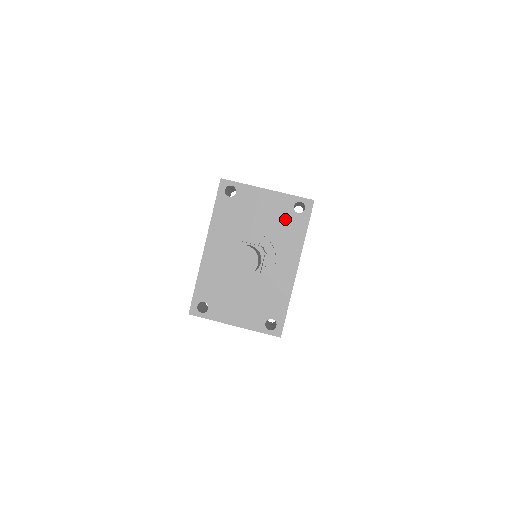
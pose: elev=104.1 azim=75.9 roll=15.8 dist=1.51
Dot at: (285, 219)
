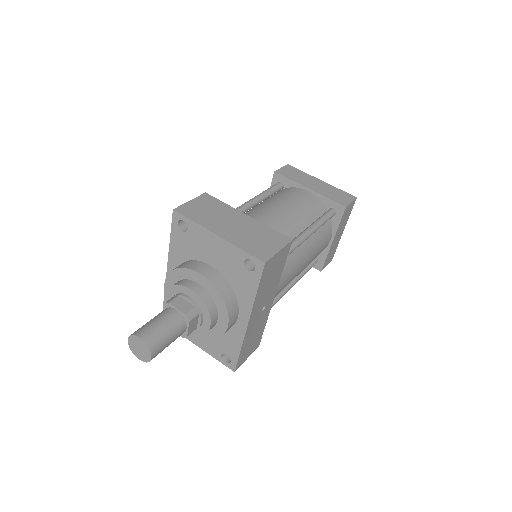
Dot at: (235, 272)
